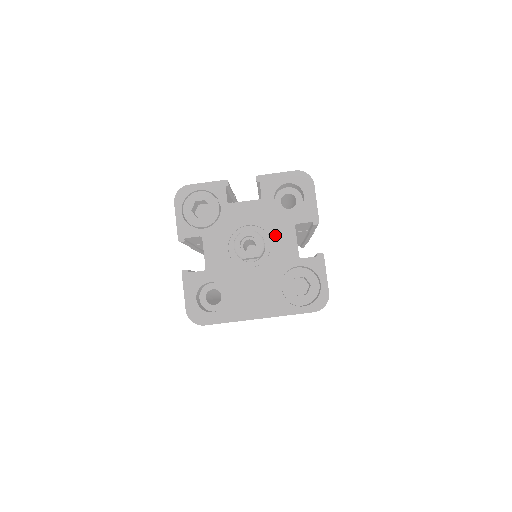
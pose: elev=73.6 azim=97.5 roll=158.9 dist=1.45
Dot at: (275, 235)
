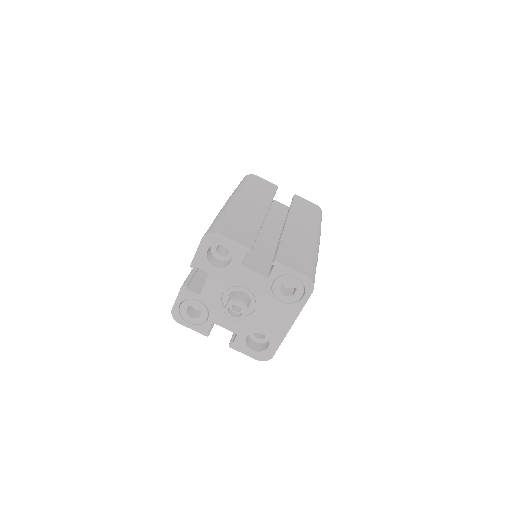
Dot at: (241, 282)
